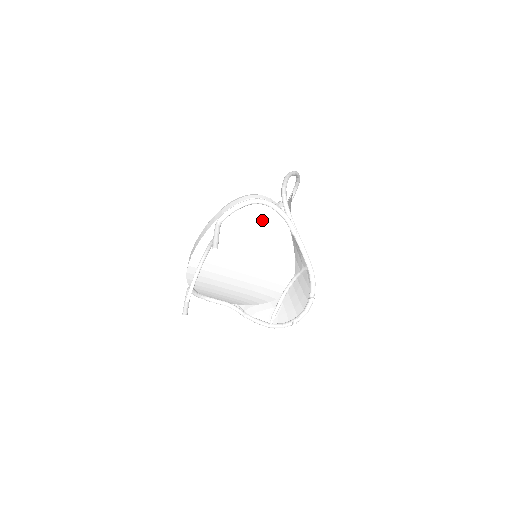
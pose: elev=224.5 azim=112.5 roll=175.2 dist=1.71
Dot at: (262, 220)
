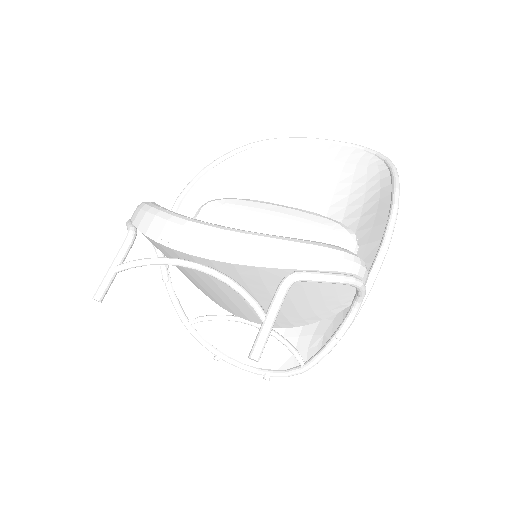
Dot at: (330, 296)
